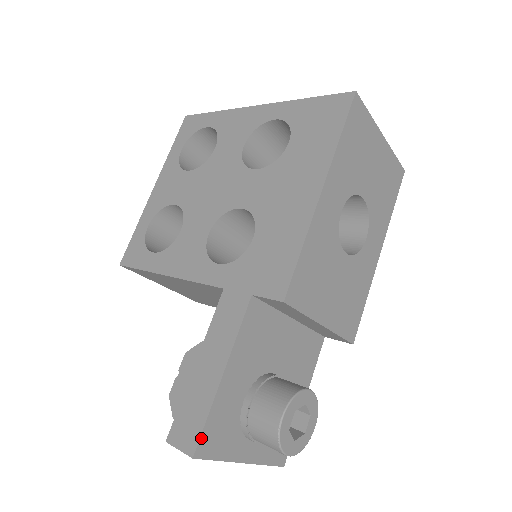
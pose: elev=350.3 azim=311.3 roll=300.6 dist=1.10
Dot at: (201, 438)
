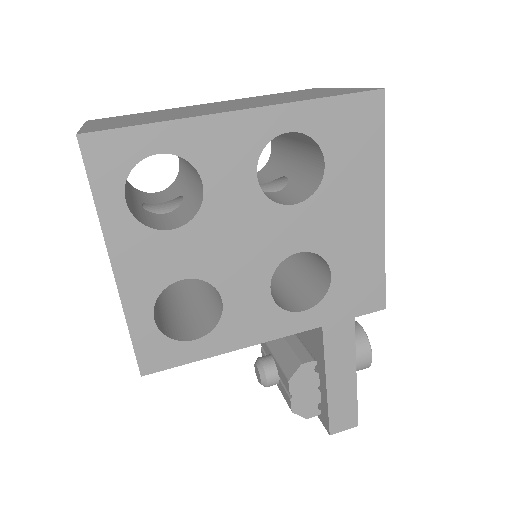
Dot at: (357, 414)
